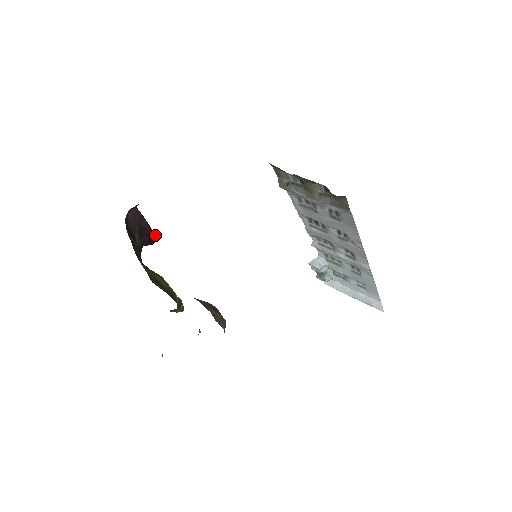
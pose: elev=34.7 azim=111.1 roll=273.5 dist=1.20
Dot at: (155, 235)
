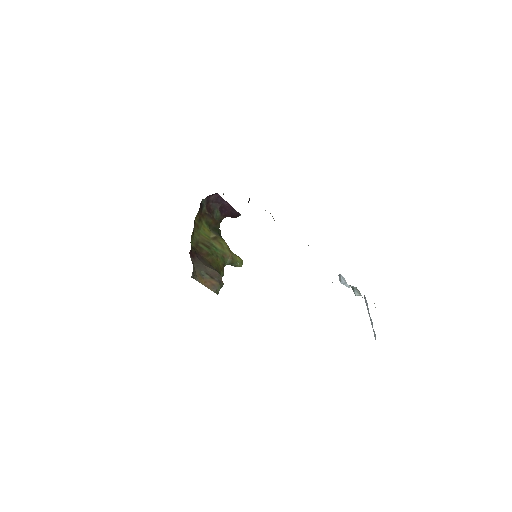
Dot at: (238, 212)
